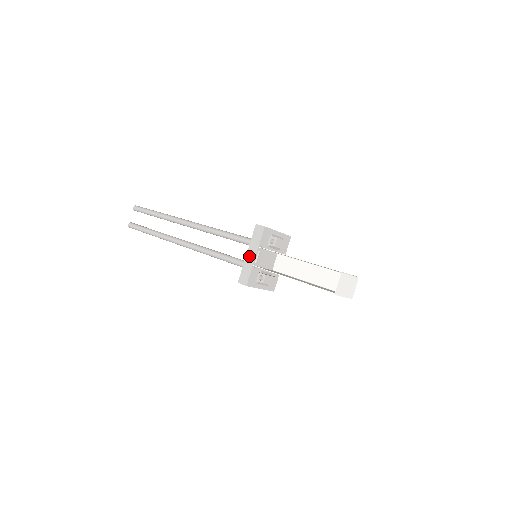
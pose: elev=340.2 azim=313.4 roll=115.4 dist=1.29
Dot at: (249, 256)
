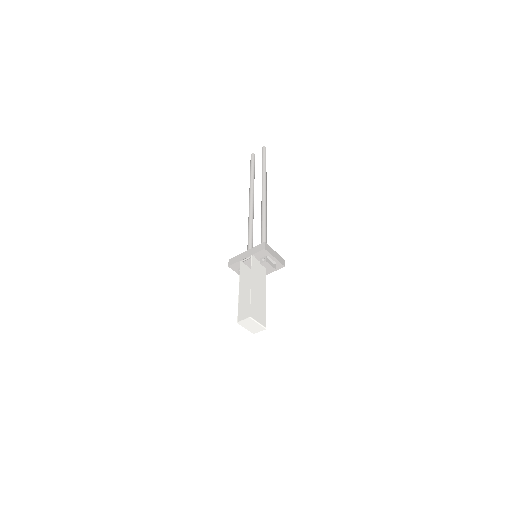
Dot at: (245, 254)
